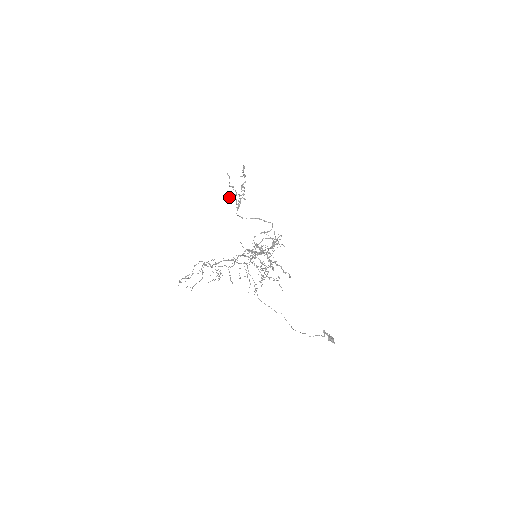
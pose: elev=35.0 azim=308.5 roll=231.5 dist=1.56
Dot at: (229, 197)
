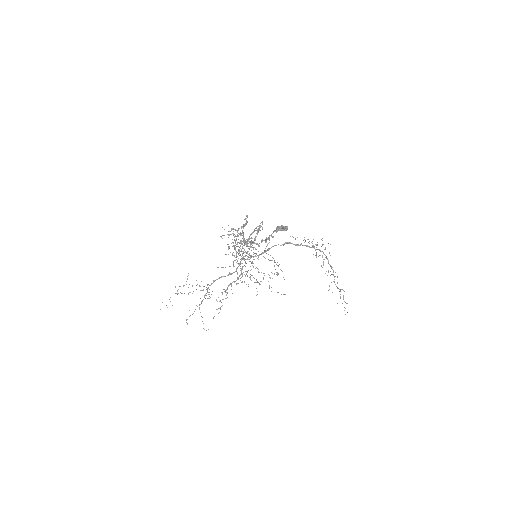
Dot at: (222, 235)
